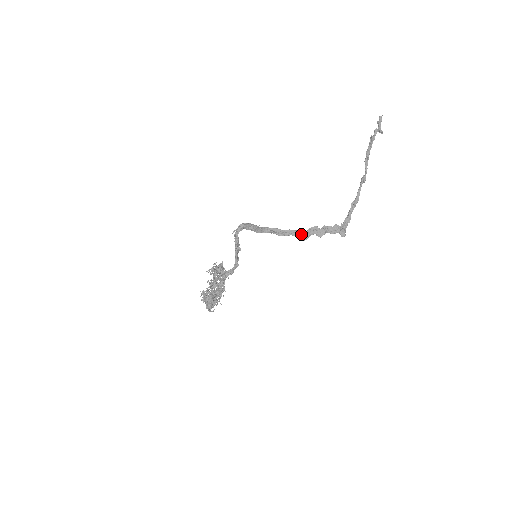
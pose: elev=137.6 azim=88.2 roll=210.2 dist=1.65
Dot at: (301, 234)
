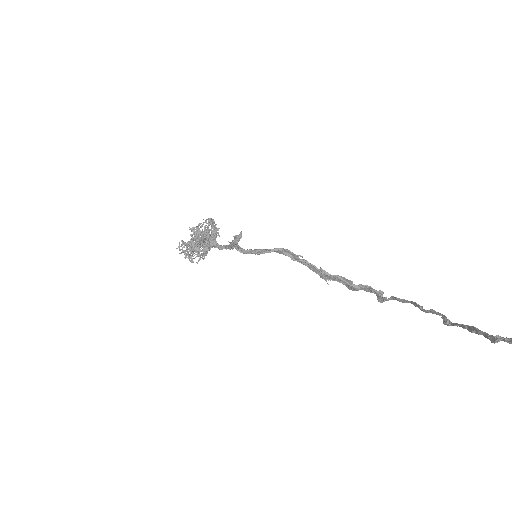
Dot at: (325, 275)
